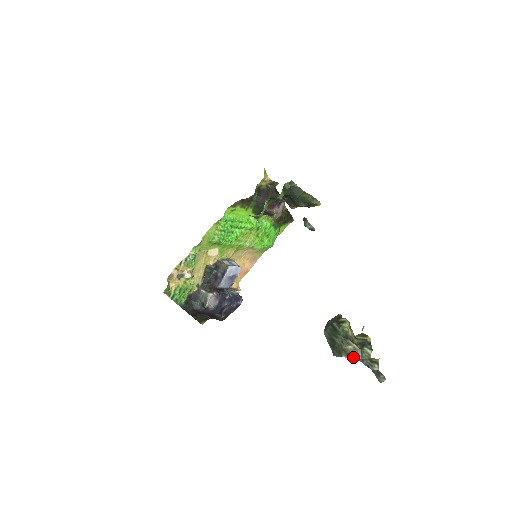
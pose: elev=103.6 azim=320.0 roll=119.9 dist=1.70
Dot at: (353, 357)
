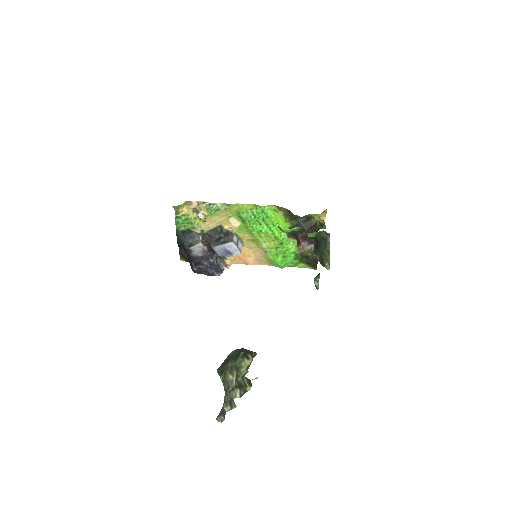
Dot at: (225, 385)
